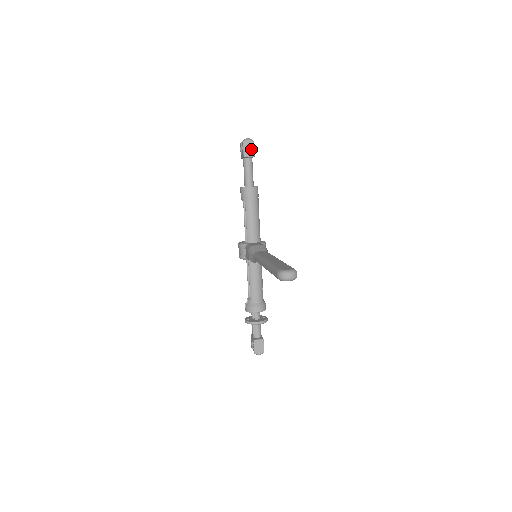
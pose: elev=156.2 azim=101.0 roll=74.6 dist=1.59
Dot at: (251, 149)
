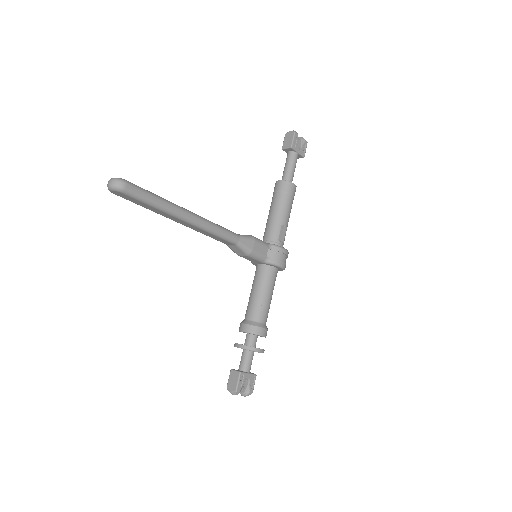
Dot at: (290, 140)
